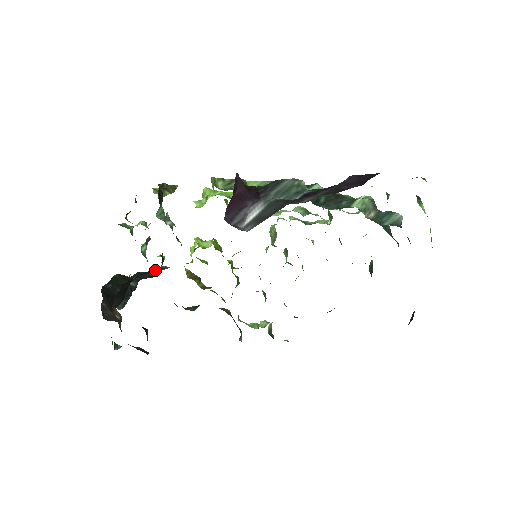
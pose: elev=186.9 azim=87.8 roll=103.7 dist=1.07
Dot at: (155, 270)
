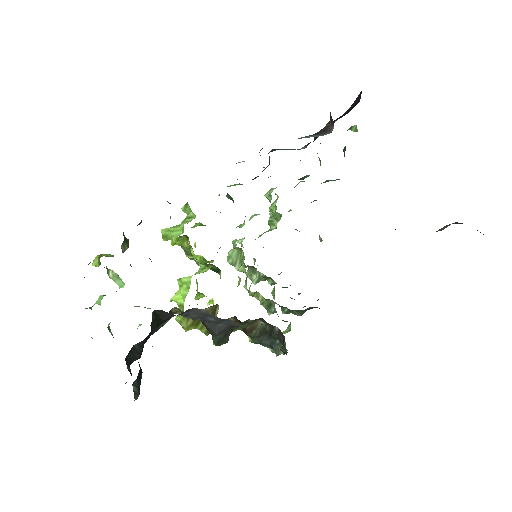
Dot at: occluded
